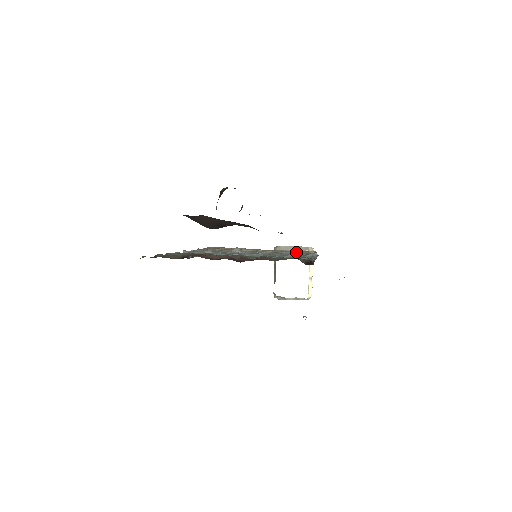
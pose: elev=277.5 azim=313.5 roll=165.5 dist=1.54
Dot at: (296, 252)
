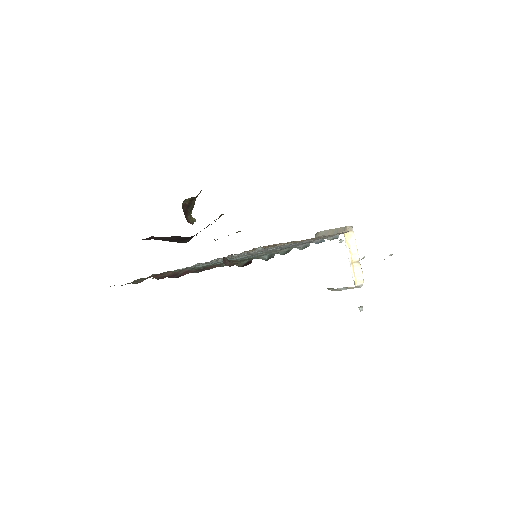
Dot at: (318, 238)
